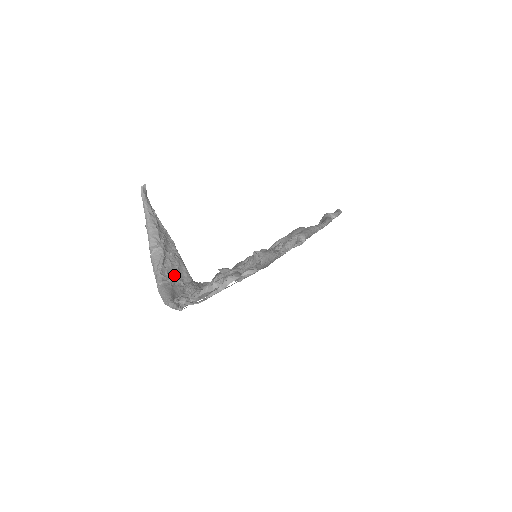
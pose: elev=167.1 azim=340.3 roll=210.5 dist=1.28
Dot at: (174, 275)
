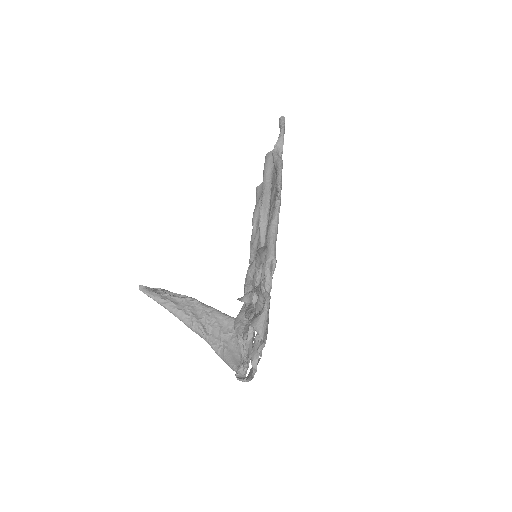
Dot at: (220, 334)
